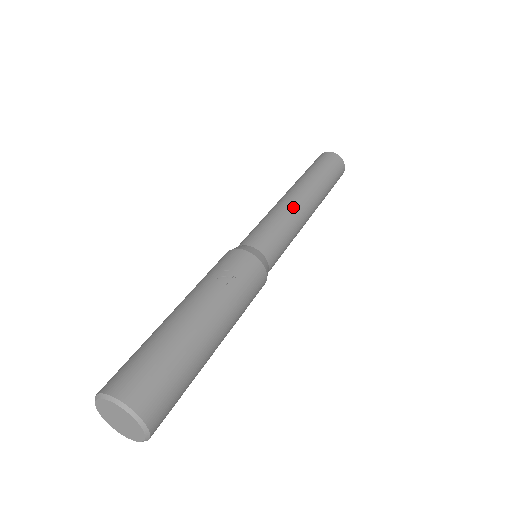
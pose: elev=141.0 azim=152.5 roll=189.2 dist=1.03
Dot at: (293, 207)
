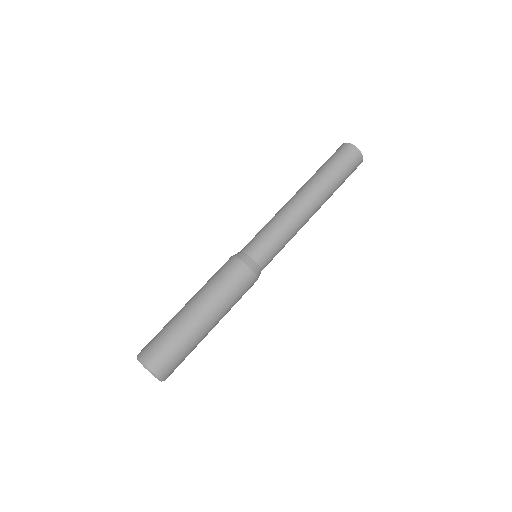
Dot at: (287, 211)
